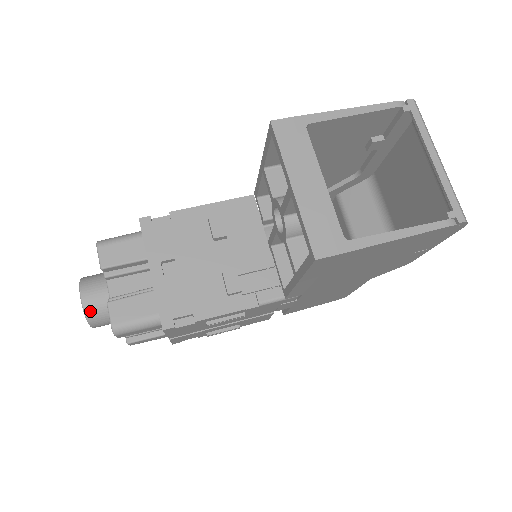
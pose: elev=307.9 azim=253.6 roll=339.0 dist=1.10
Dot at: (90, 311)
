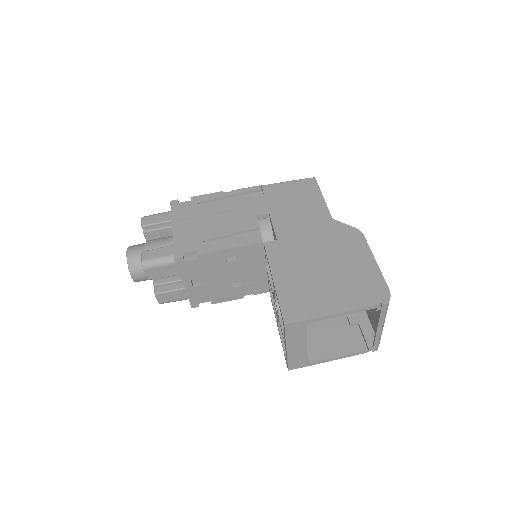
Dot at: (139, 281)
